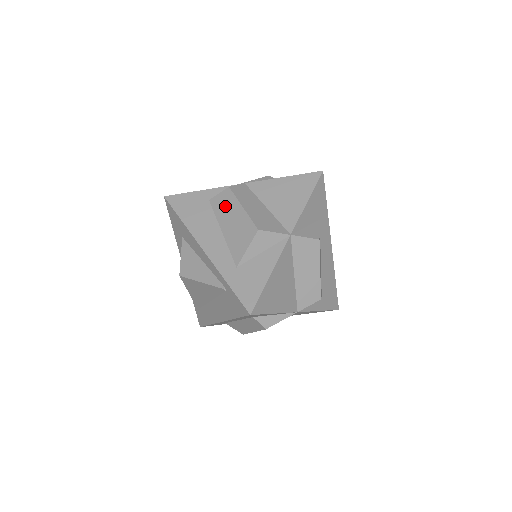
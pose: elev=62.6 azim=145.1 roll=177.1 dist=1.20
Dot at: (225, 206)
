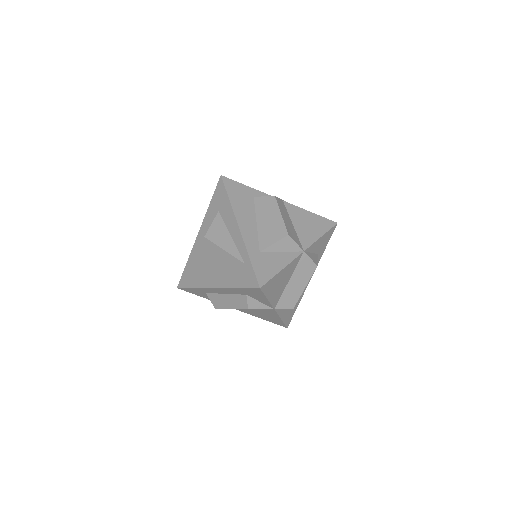
Dot at: (266, 207)
